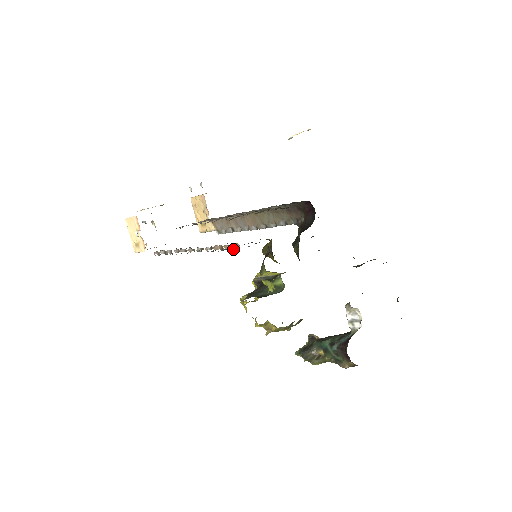
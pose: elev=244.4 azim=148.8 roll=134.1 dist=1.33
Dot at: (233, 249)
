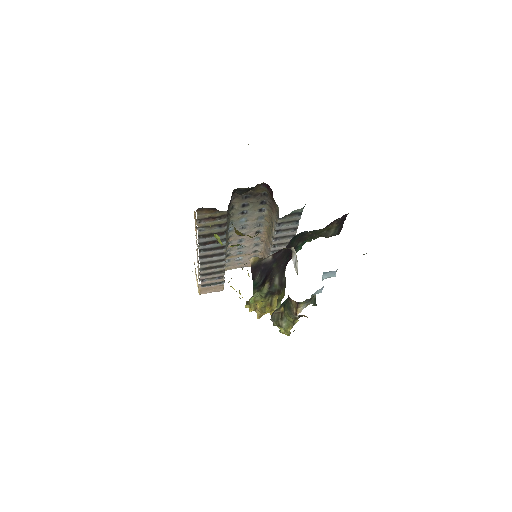
Dot at: (198, 221)
